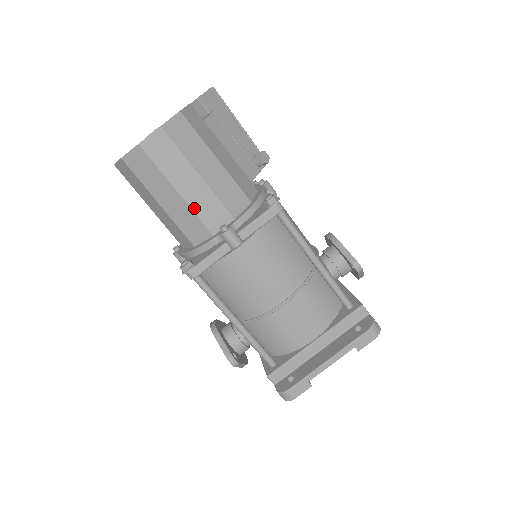
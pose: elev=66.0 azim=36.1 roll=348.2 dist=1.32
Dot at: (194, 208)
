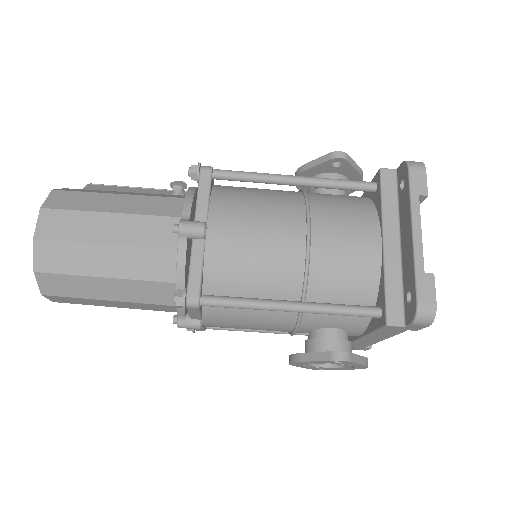
Dot at: (135, 243)
